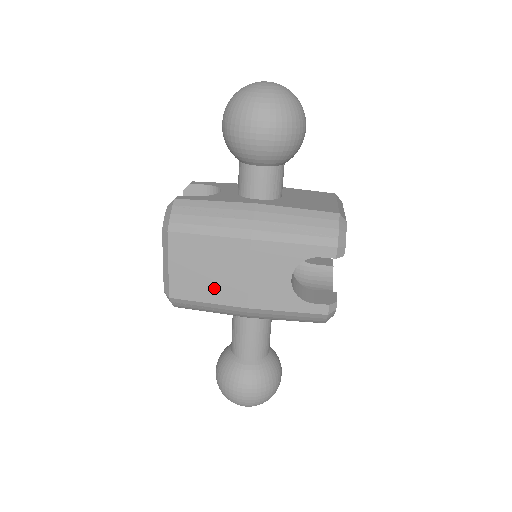
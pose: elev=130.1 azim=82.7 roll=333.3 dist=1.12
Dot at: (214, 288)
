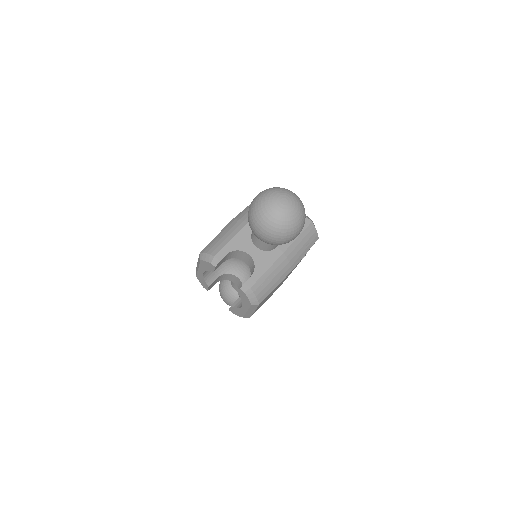
Dot at: occluded
